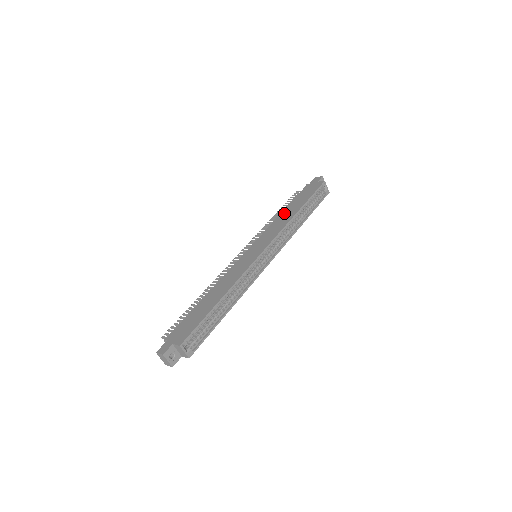
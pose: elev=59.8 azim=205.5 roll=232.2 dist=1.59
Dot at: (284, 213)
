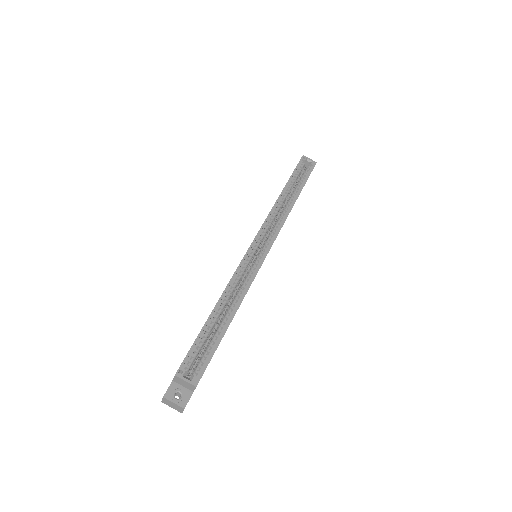
Dot at: occluded
